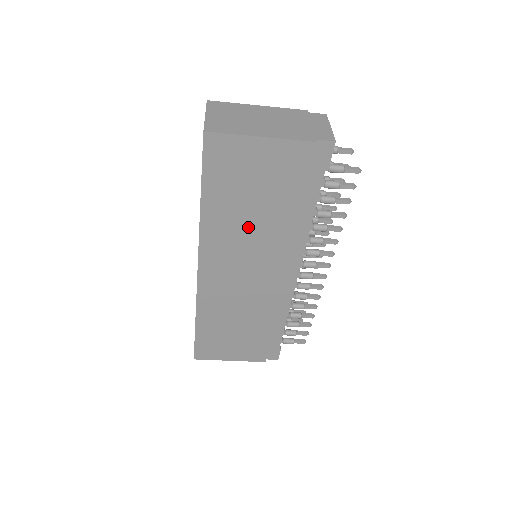
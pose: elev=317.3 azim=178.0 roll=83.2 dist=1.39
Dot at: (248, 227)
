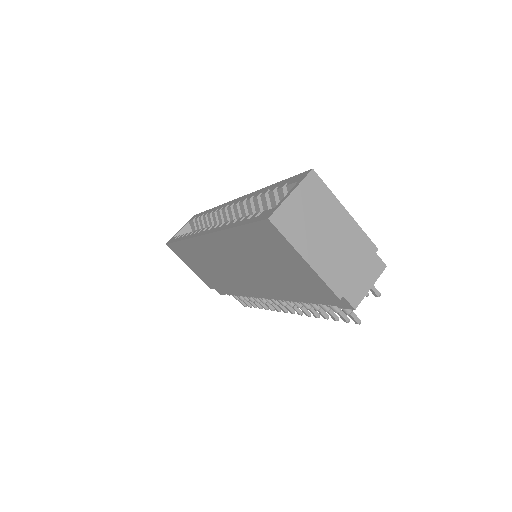
Dot at: (255, 263)
